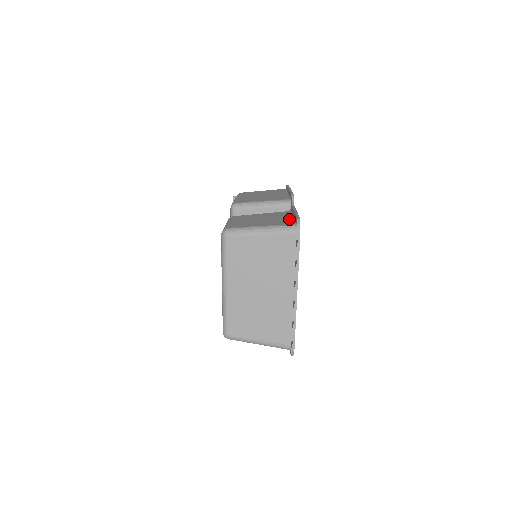
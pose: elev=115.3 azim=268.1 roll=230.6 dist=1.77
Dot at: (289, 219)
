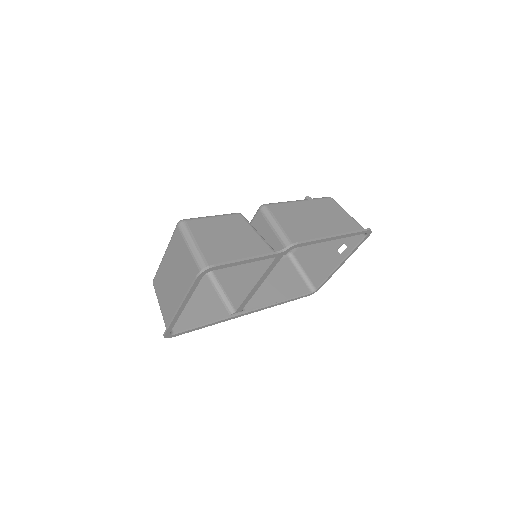
Dot at: (231, 259)
